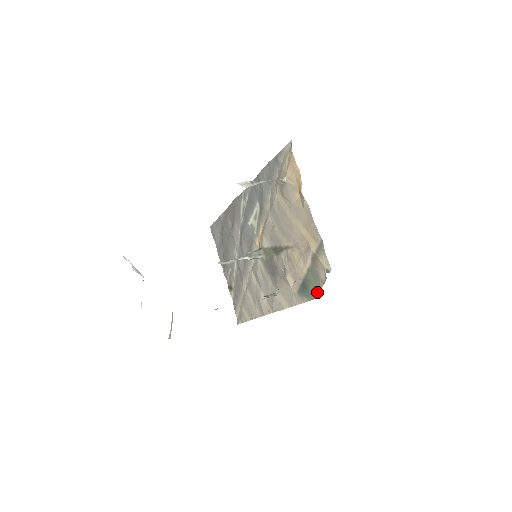
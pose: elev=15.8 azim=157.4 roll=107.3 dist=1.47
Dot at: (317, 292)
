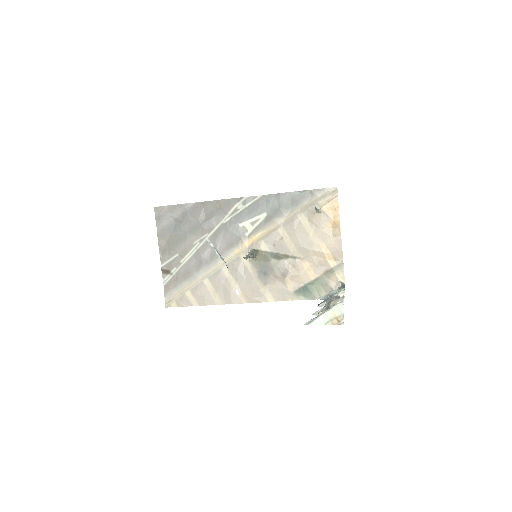
Dot at: (321, 295)
